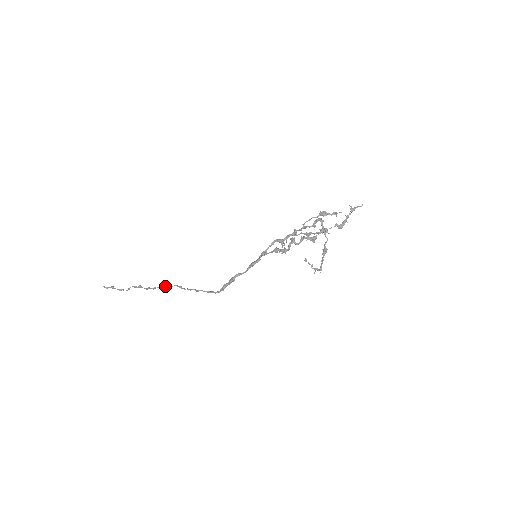
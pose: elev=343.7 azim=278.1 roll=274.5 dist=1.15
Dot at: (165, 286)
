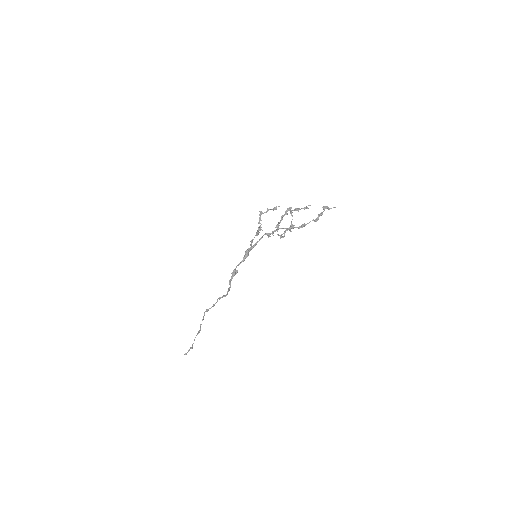
Dot at: (206, 310)
